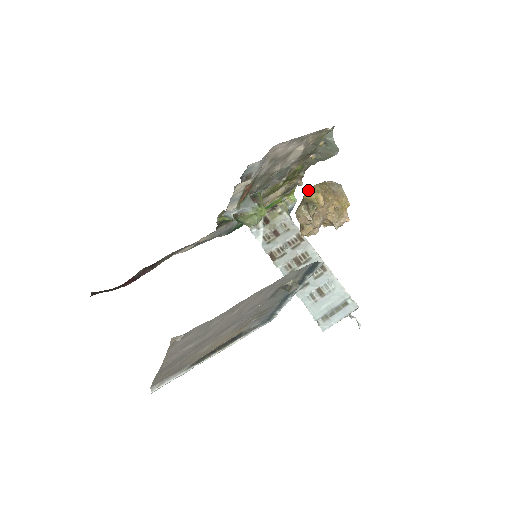
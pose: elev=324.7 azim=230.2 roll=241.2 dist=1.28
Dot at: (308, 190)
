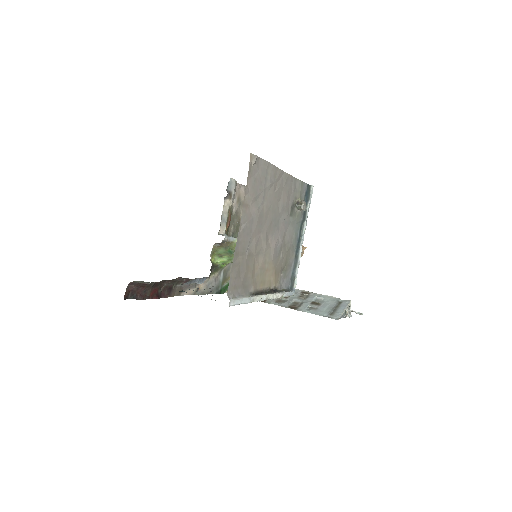
Dot at: occluded
